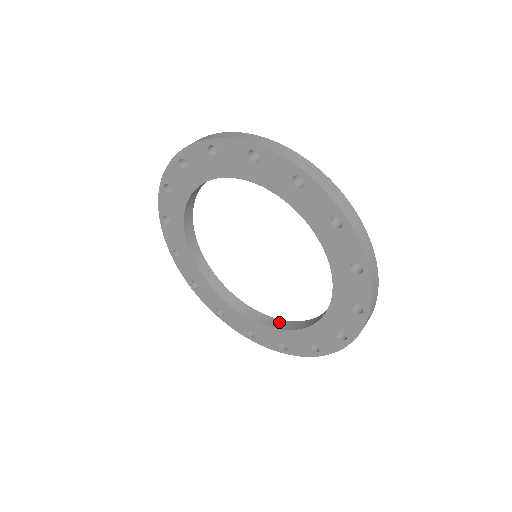
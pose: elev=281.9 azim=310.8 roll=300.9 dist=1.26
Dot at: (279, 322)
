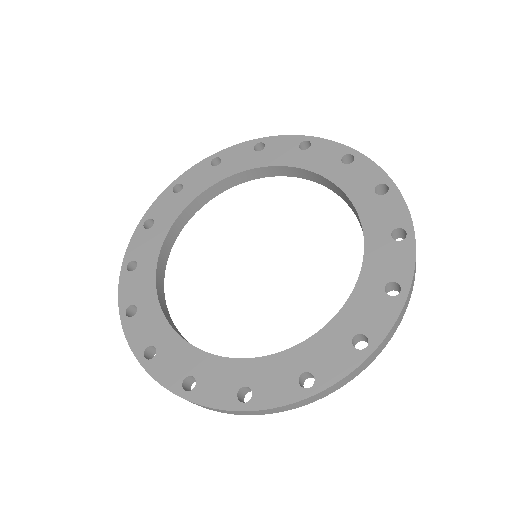
Dot at: (178, 331)
